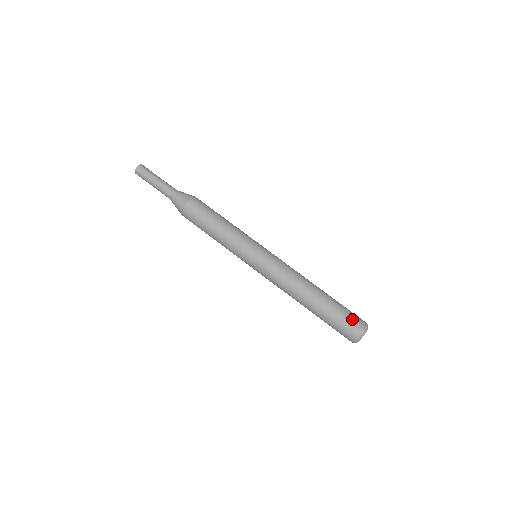
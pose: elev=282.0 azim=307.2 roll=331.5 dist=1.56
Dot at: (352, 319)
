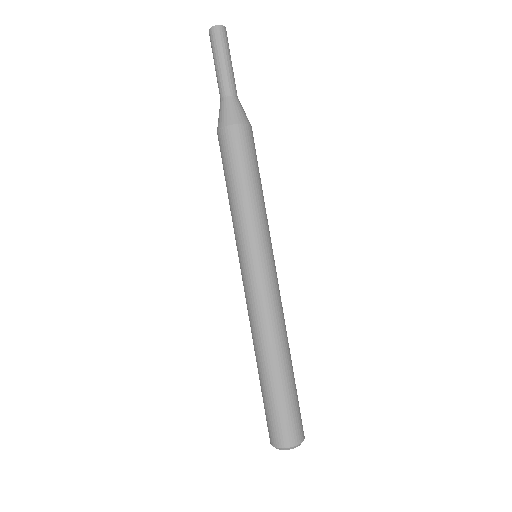
Dot at: (283, 424)
